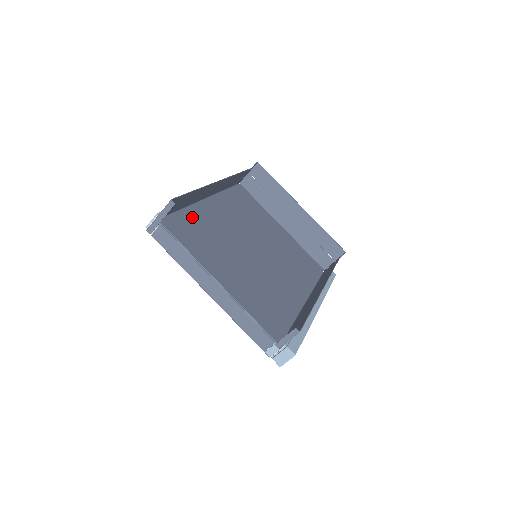
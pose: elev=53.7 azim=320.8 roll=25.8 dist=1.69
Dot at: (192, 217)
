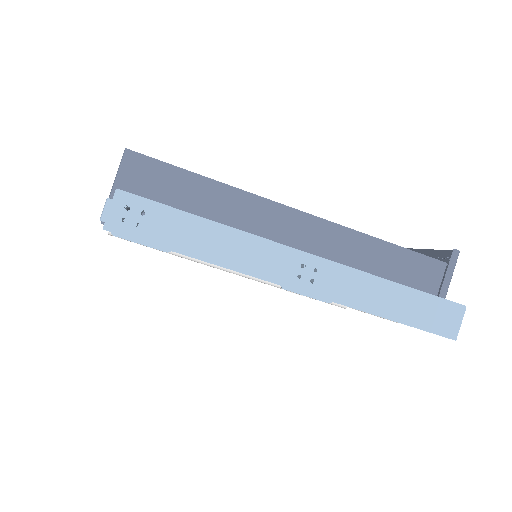
Dot at: occluded
